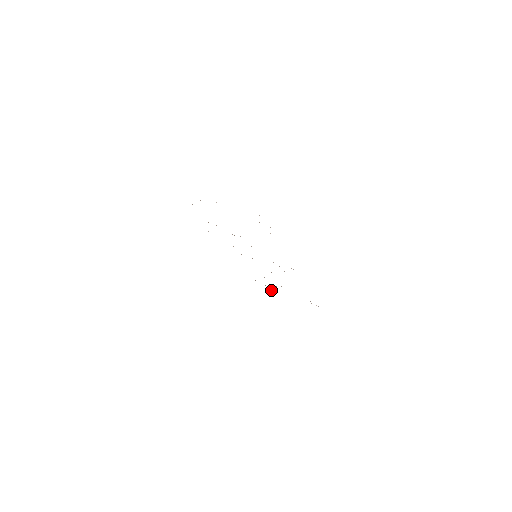
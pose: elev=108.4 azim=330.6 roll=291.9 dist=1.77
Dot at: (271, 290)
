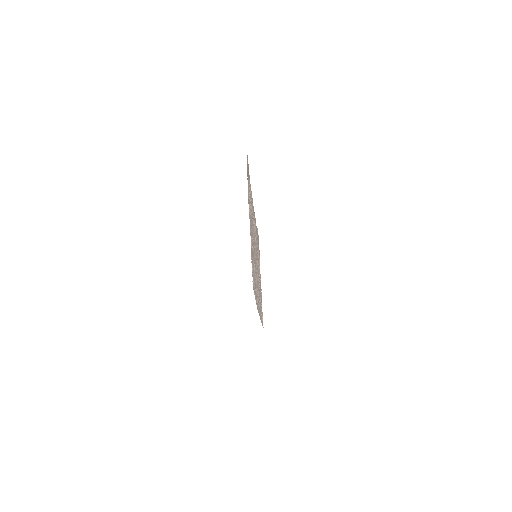
Dot at: occluded
